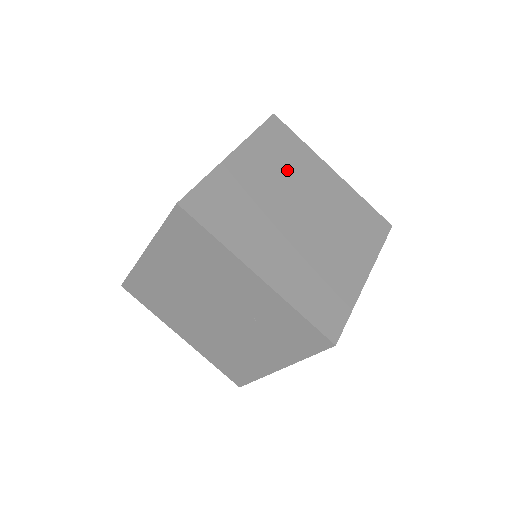
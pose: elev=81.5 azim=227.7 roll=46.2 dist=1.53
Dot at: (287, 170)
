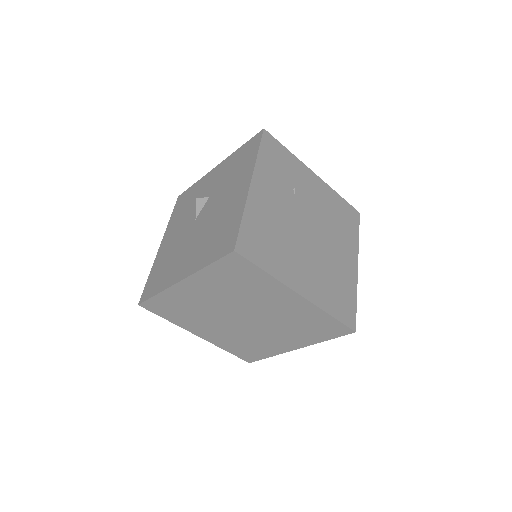
Dot at: (238, 293)
